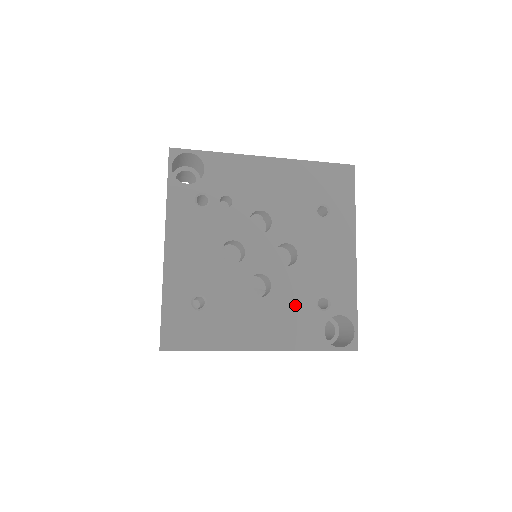
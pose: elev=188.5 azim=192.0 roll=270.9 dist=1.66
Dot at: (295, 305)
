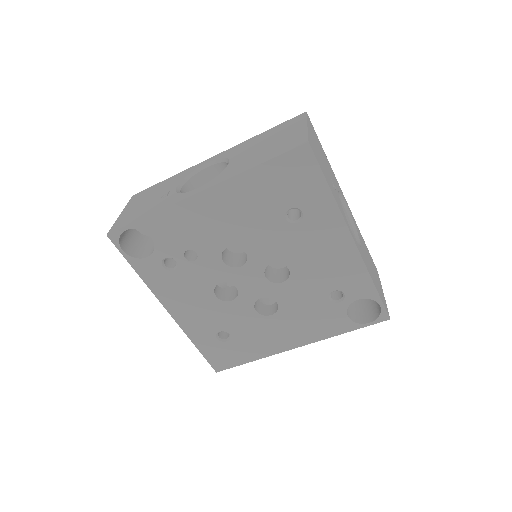
Dot at: (308, 308)
